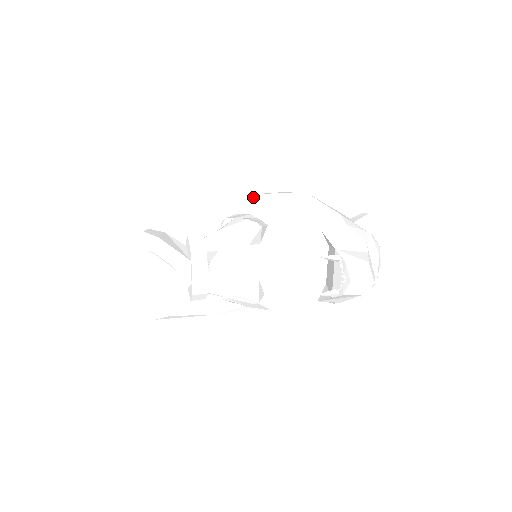
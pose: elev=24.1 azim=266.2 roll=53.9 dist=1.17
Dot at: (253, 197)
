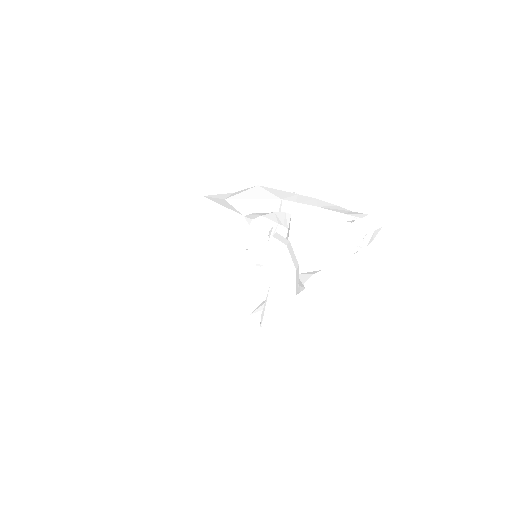
Dot at: (232, 200)
